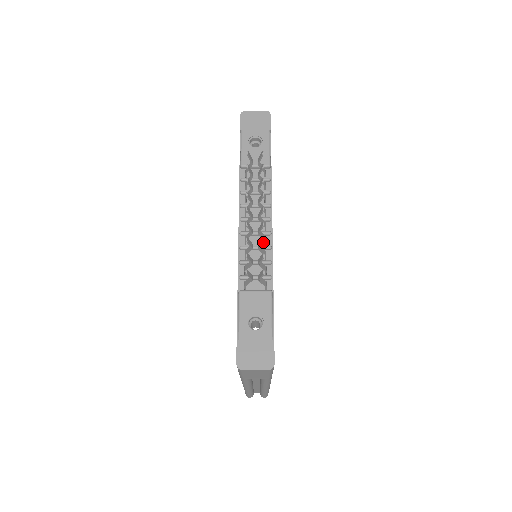
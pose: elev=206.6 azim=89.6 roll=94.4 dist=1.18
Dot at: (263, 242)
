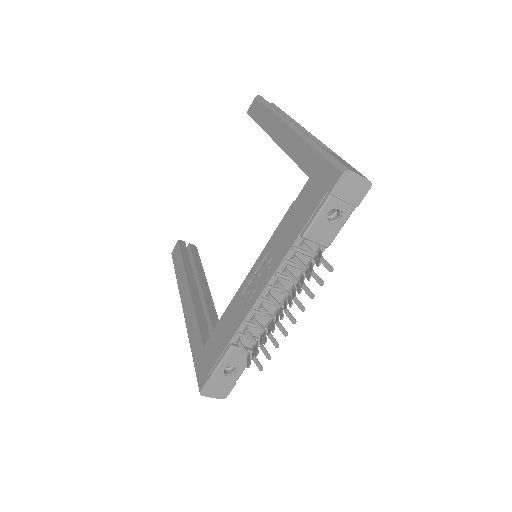
Dot at: (276, 347)
